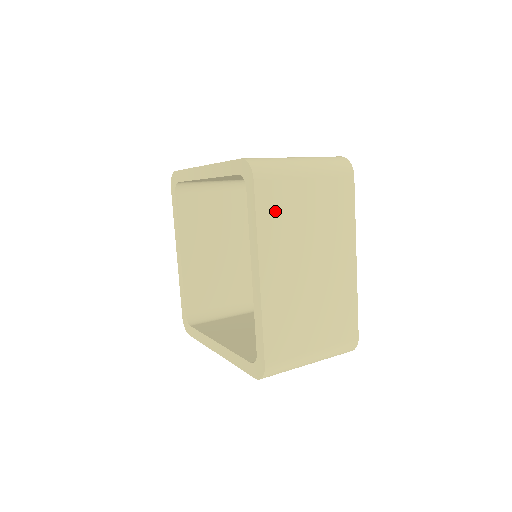
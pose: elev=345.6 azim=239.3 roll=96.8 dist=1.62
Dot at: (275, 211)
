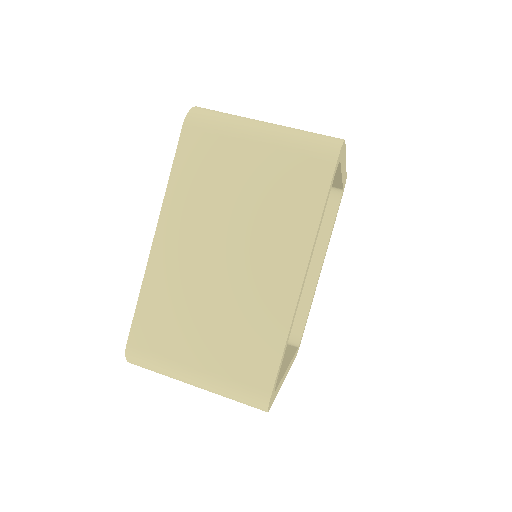
Dot at: occluded
